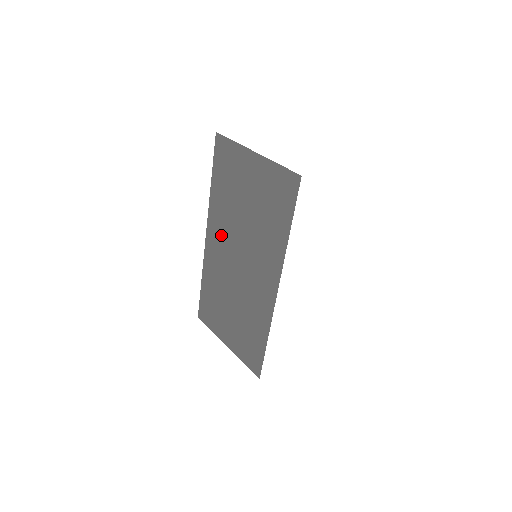
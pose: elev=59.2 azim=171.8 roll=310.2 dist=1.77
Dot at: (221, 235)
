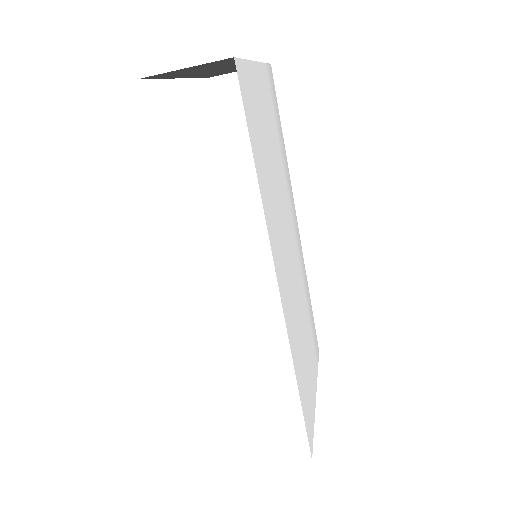
Dot at: occluded
